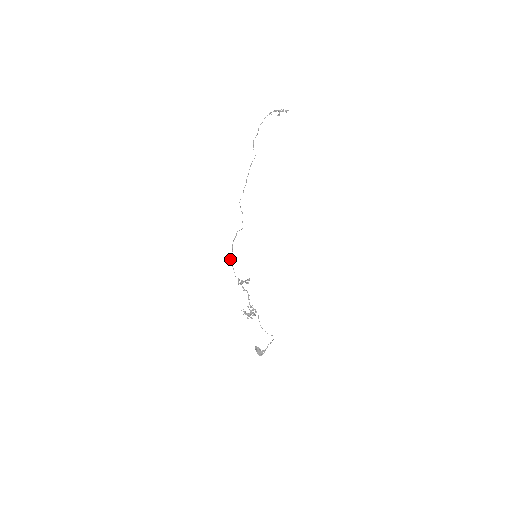
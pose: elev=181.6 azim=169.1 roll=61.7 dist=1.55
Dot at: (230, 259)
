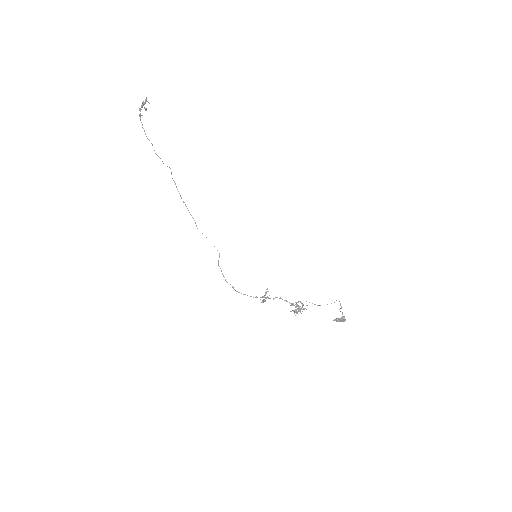
Dot at: occluded
